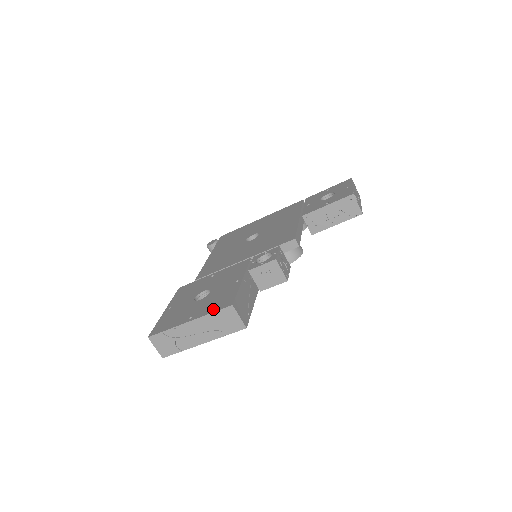
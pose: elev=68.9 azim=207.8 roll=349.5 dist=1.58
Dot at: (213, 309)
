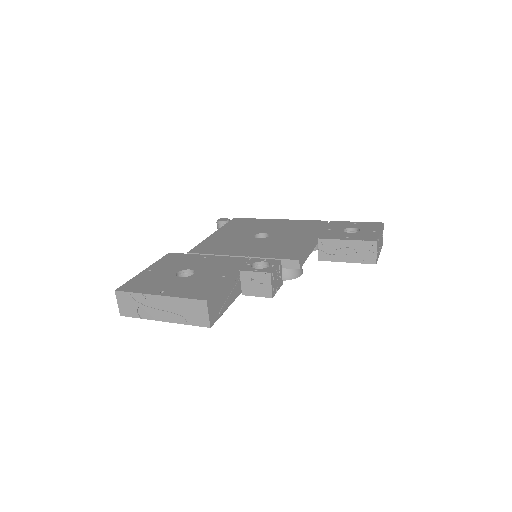
Dot at: (187, 295)
